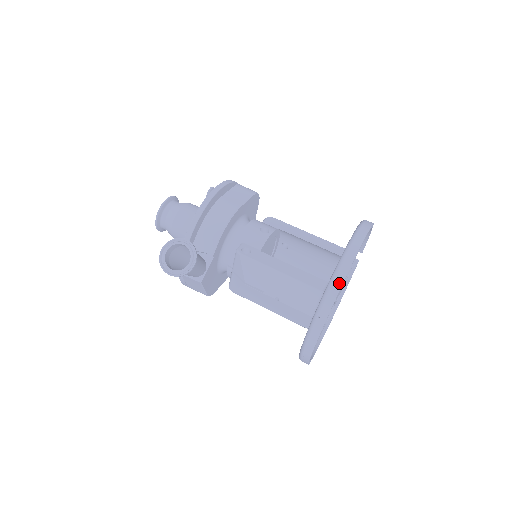
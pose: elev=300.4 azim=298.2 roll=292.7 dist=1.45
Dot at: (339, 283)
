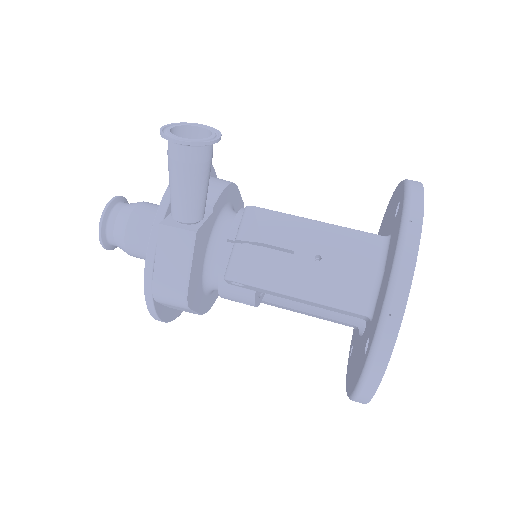
Dot at: (419, 189)
